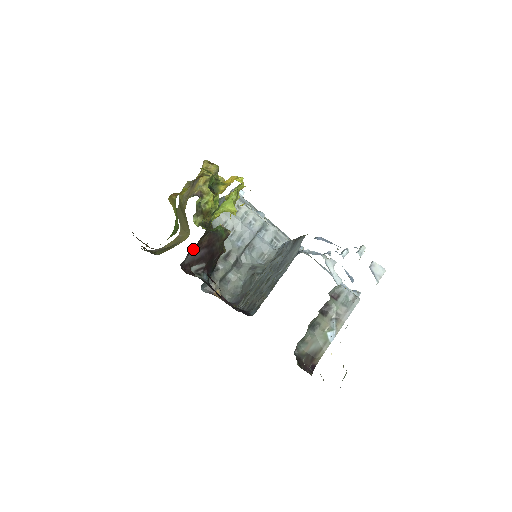
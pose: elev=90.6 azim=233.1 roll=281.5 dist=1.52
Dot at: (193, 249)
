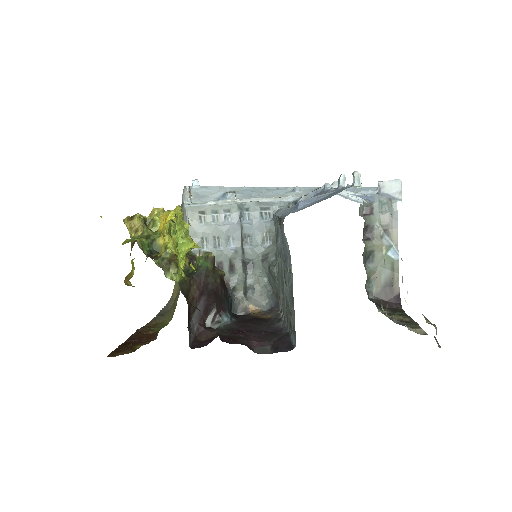
Dot at: (190, 312)
